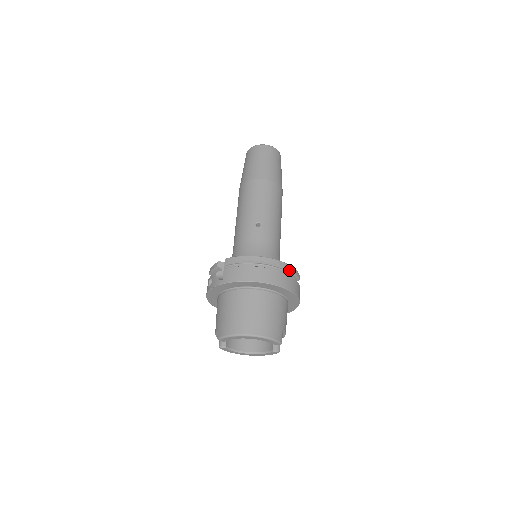
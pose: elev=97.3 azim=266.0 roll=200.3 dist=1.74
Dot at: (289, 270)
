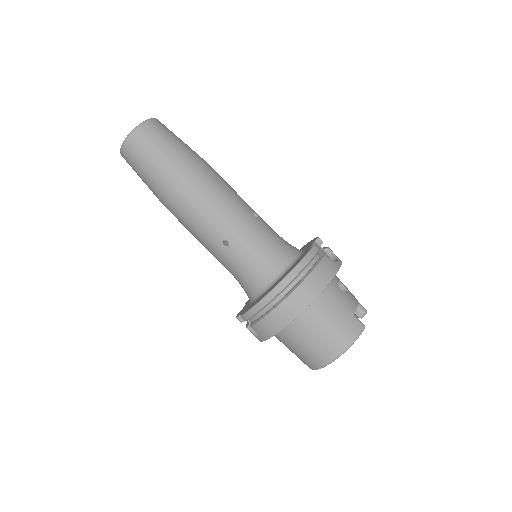
Dot at: (302, 270)
